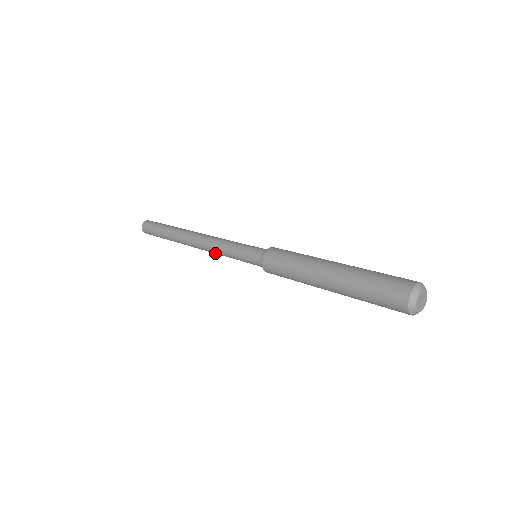
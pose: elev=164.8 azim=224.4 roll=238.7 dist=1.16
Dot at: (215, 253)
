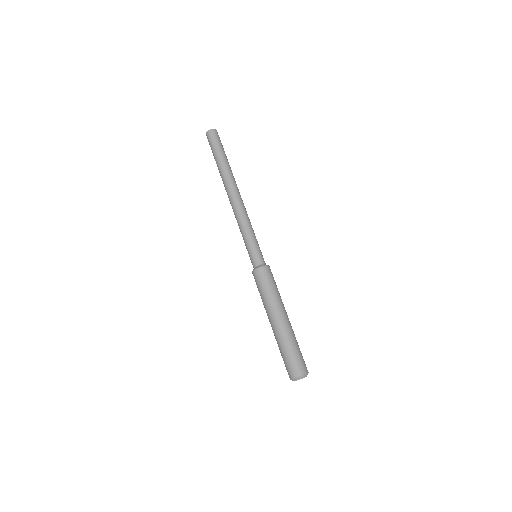
Dot at: occluded
